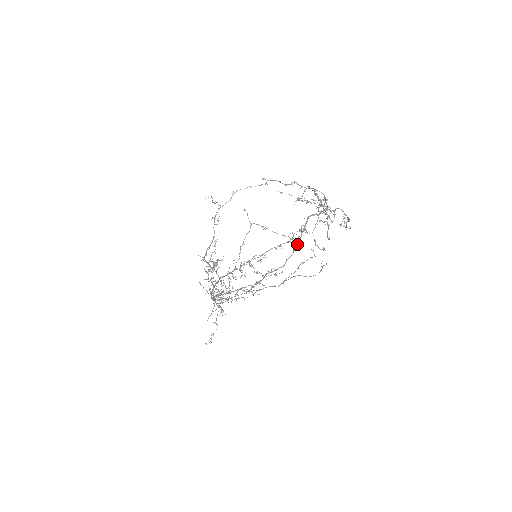
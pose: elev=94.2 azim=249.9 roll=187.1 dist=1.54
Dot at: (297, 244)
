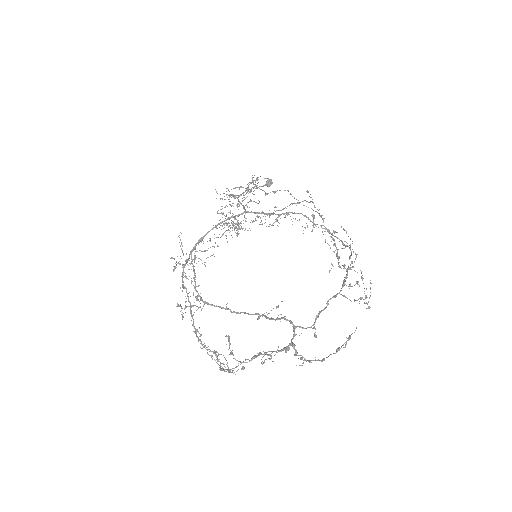
Dot at: (262, 315)
